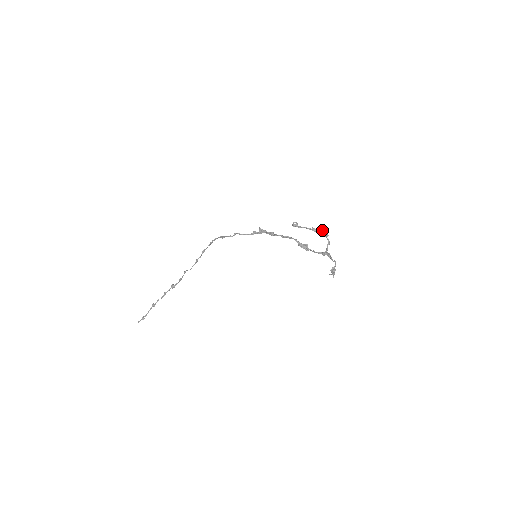
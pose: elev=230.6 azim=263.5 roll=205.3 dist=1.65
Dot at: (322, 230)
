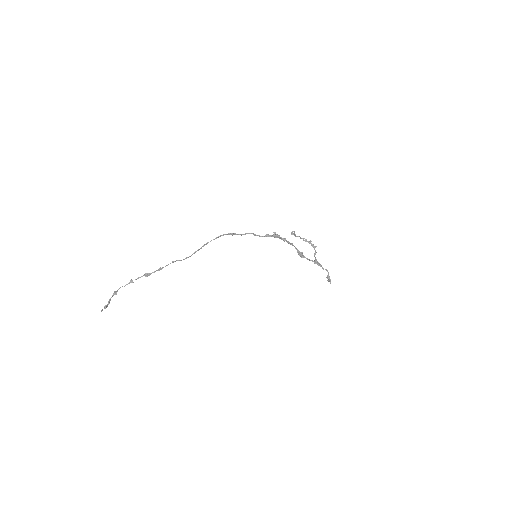
Dot at: (311, 241)
